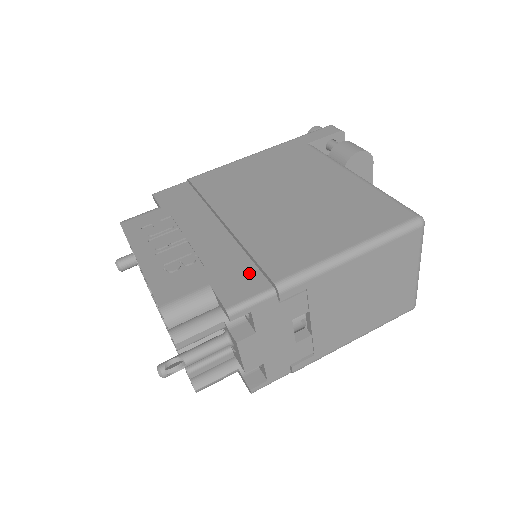
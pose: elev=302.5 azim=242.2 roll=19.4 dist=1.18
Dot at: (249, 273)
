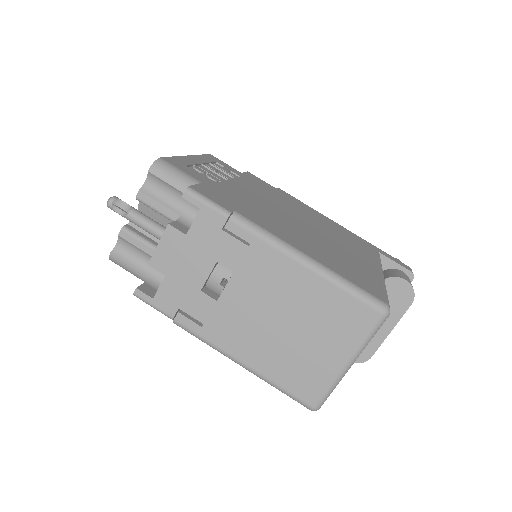
Dot at: (231, 203)
